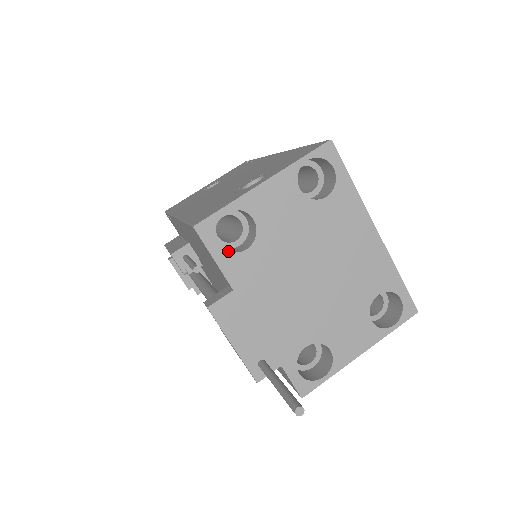
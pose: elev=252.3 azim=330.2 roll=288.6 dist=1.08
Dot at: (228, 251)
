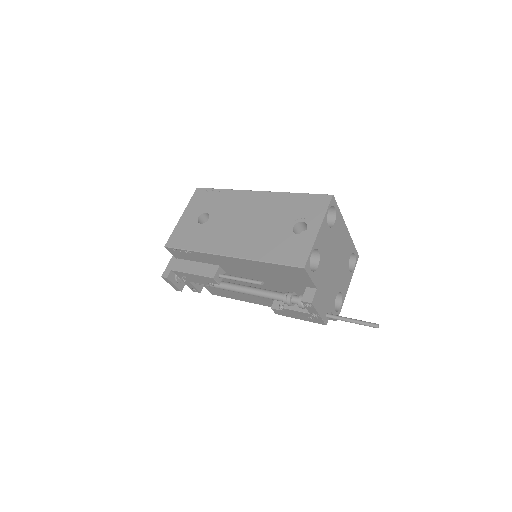
Dot at: (314, 271)
